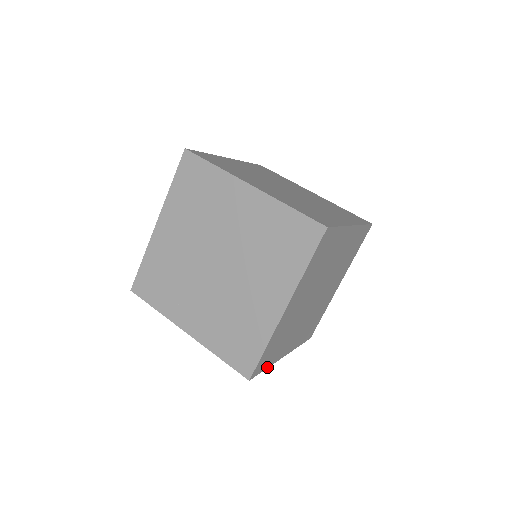
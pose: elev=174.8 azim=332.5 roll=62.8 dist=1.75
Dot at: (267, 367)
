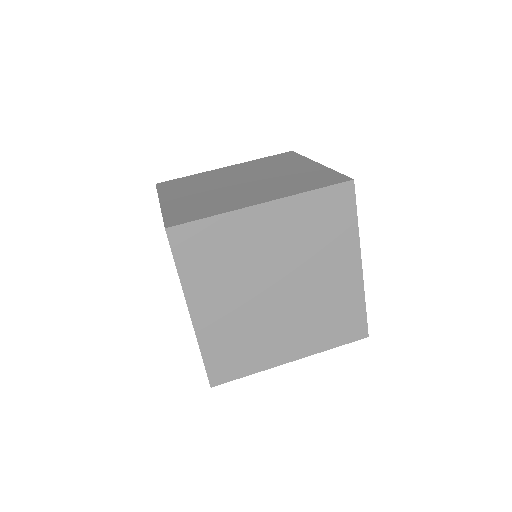
Dot at: occluded
